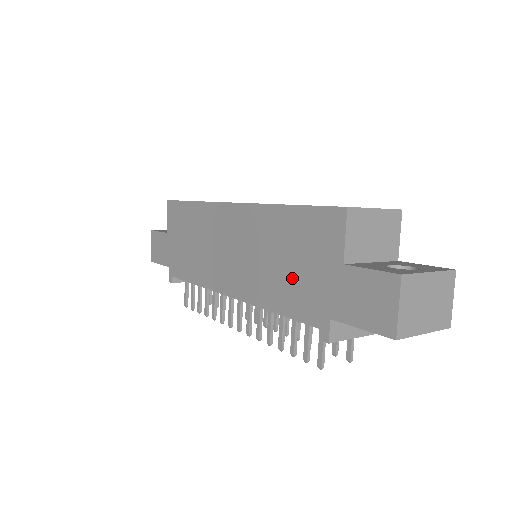
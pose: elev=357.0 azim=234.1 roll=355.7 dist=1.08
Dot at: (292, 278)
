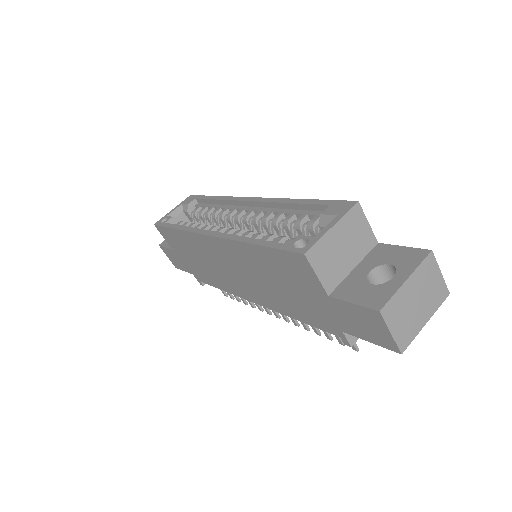
Dot at: (294, 299)
